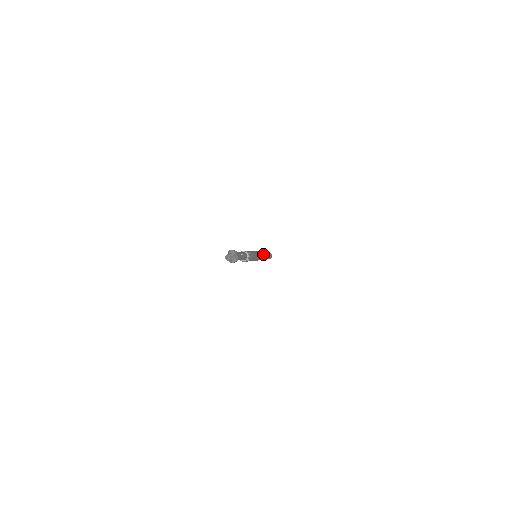
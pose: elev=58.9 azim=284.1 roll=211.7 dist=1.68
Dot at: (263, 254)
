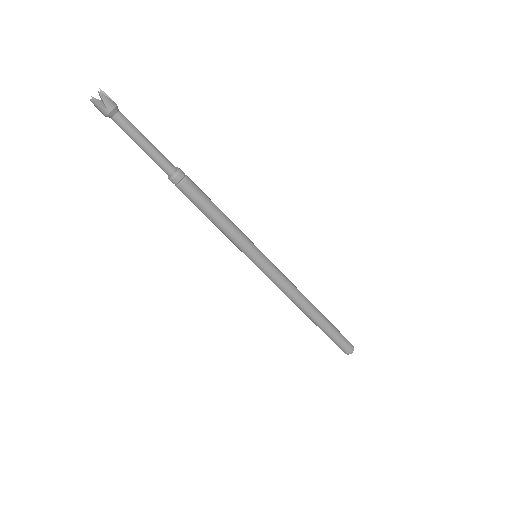
Dot at: occluded
